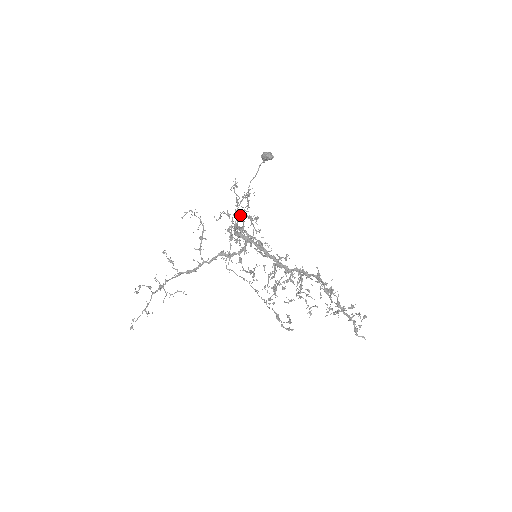
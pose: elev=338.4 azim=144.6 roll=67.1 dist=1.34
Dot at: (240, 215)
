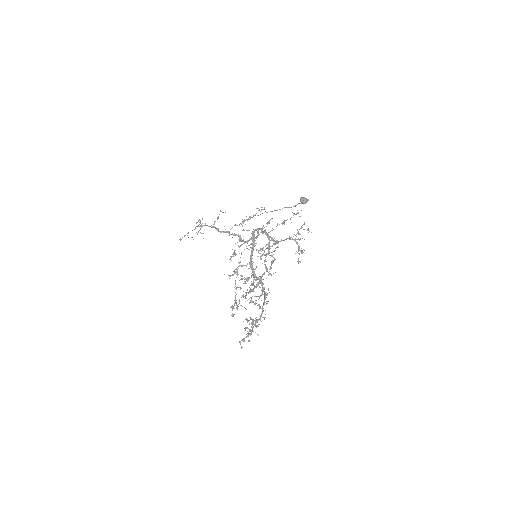
Dot at: occluded
